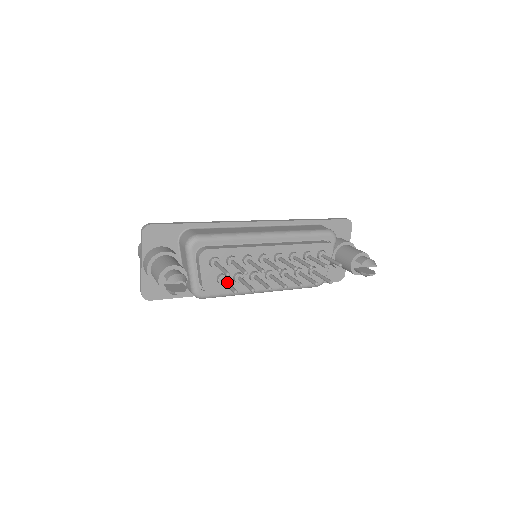
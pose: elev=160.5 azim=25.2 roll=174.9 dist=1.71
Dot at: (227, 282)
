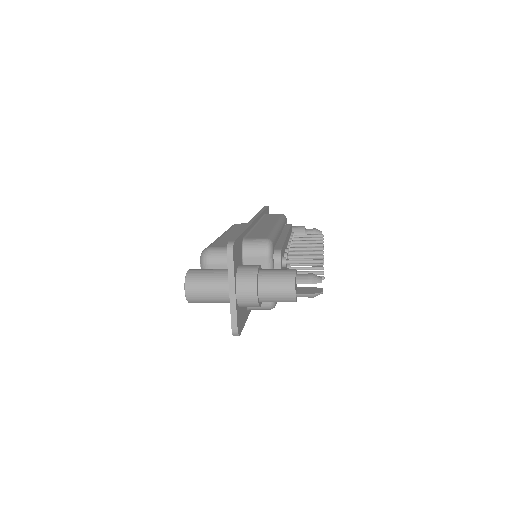
Dot at: occluded
